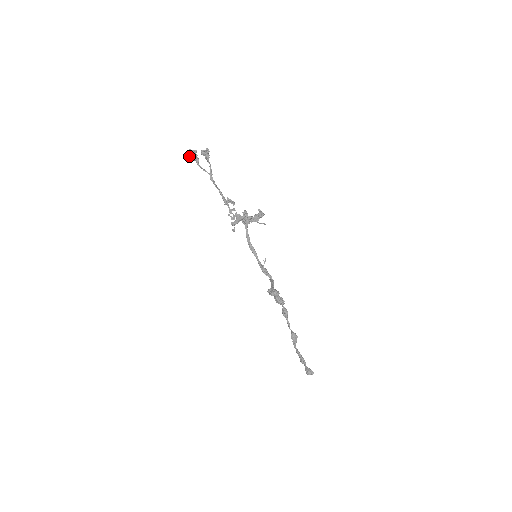
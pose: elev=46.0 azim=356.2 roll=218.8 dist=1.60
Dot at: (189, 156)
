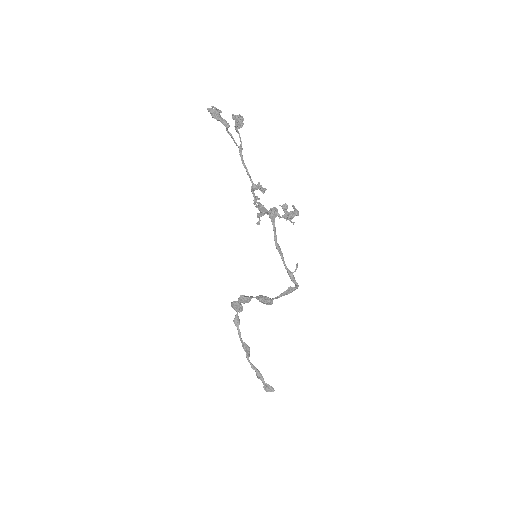
Dot at: (215, 115)
